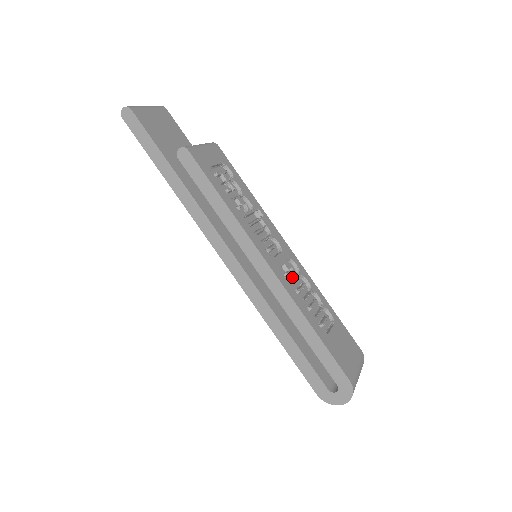
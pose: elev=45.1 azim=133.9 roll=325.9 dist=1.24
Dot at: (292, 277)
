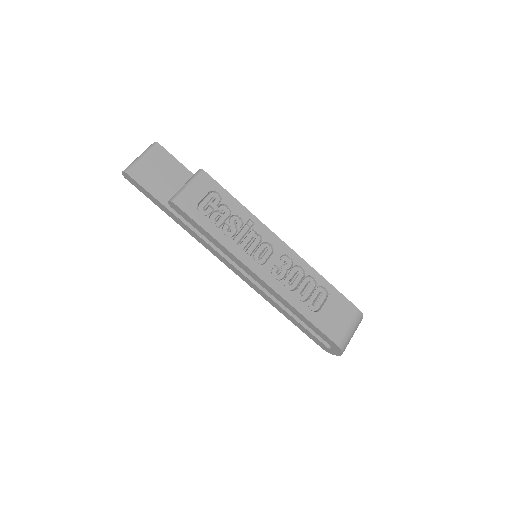
Dot at: (285, 271)
